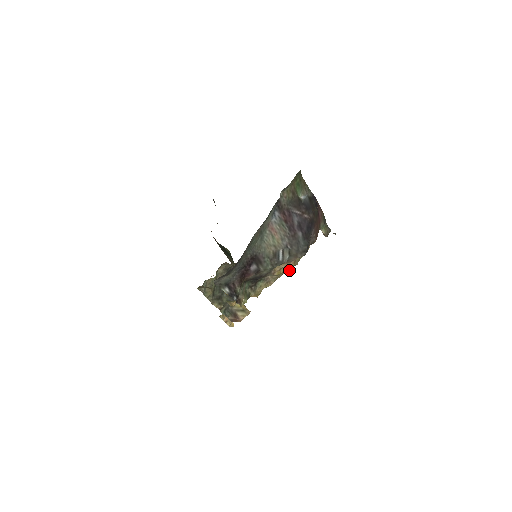
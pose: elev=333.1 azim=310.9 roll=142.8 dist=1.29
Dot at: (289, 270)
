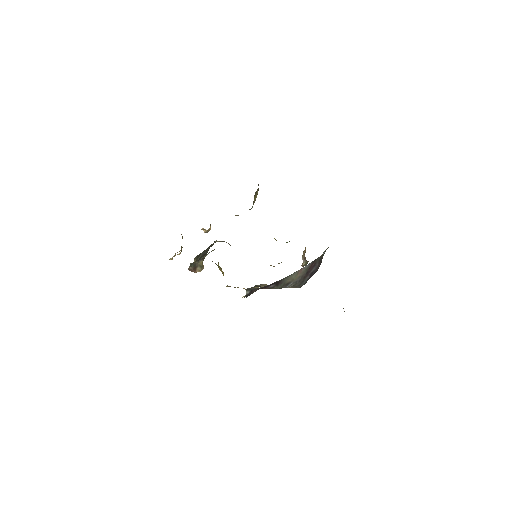
Dot at: occluded
